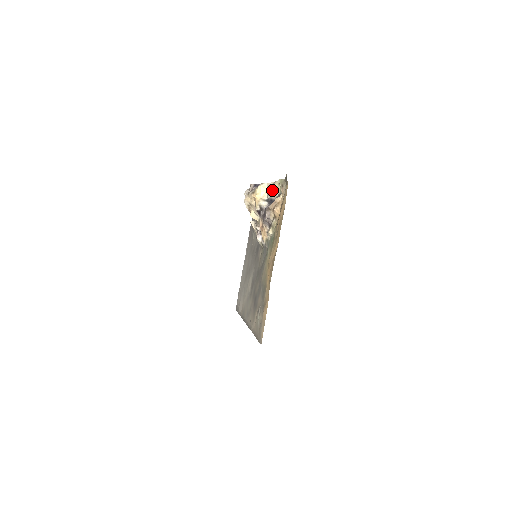
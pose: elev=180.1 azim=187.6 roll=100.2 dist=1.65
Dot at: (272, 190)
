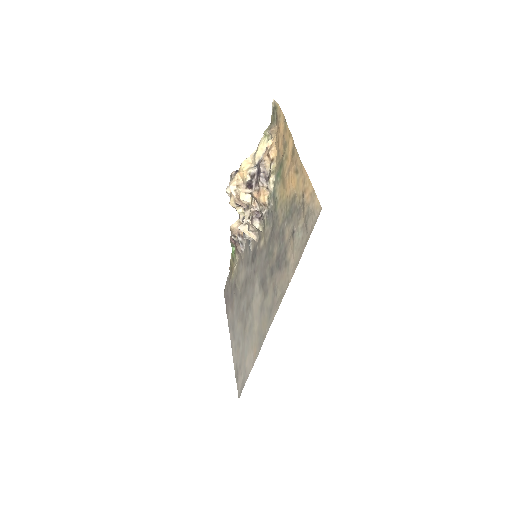
Dot at: (259, 151)
